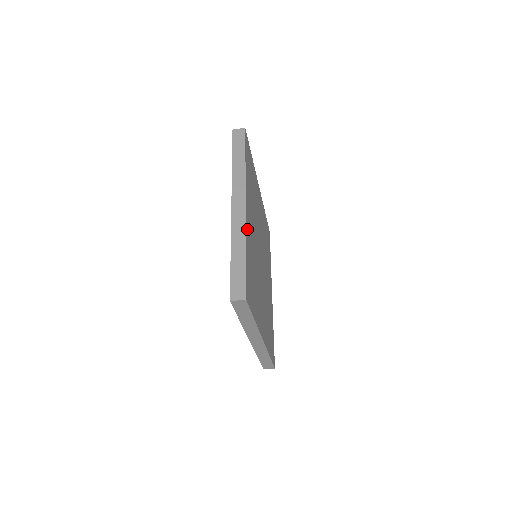
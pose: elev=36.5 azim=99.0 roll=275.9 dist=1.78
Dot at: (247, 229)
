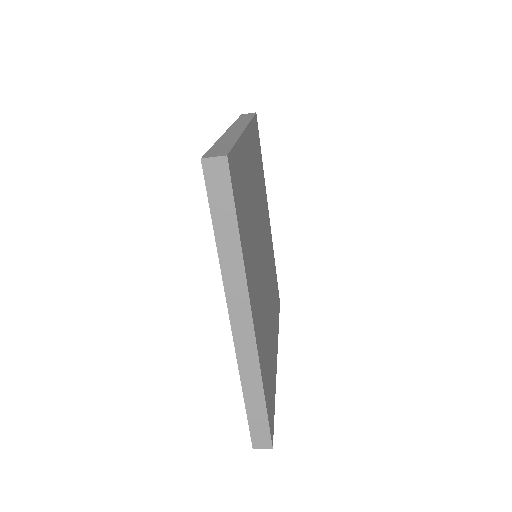
Dot at: (259, 348)
